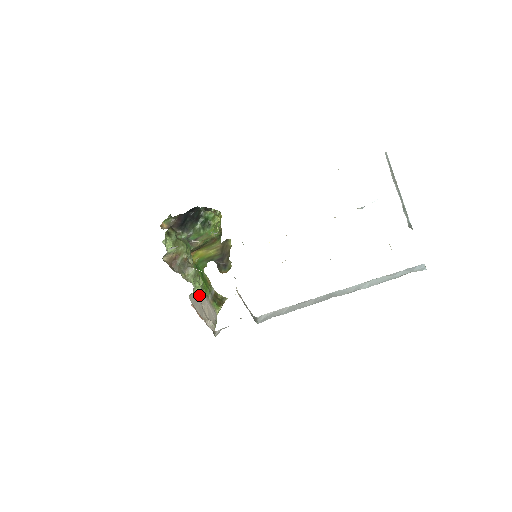
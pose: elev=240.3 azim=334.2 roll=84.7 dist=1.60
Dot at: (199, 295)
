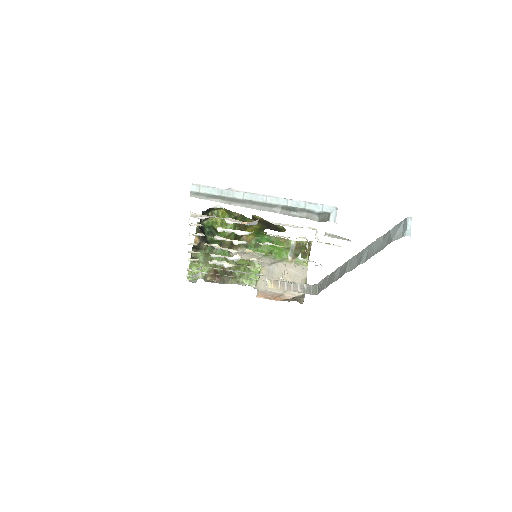
Dot at: (271, 270)
